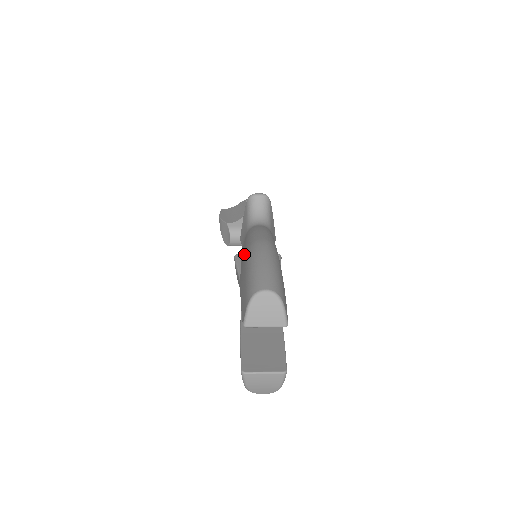
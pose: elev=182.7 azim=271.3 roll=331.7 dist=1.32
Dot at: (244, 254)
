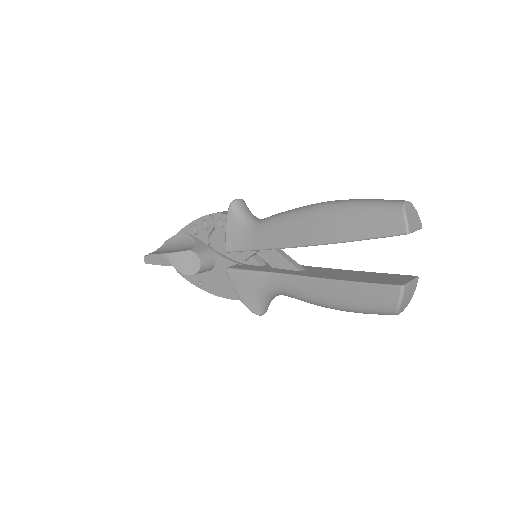
Dot at: (305, 223)
